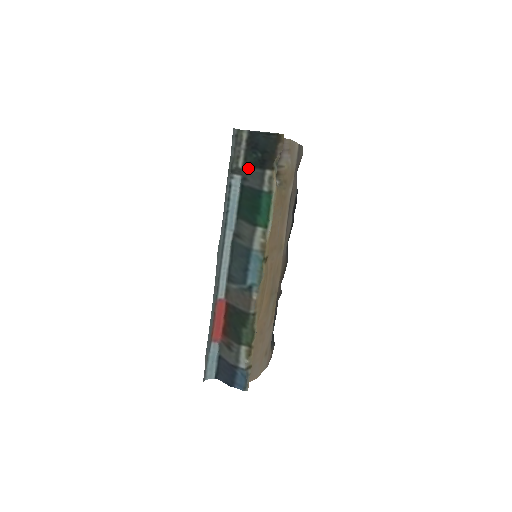
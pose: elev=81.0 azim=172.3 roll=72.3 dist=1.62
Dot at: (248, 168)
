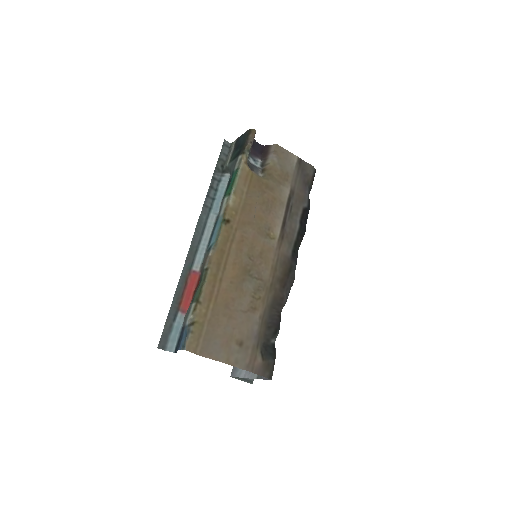
Dot at: (231, 162)
